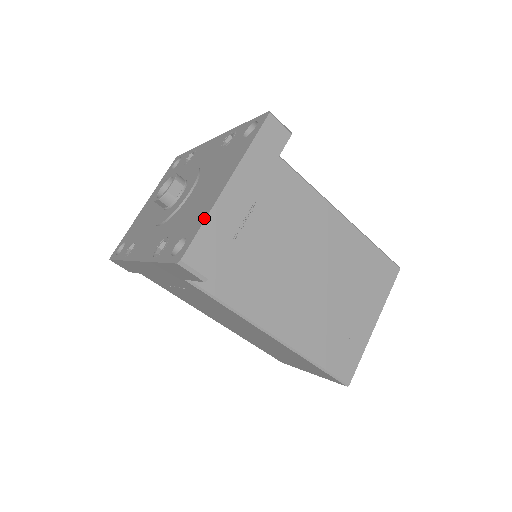
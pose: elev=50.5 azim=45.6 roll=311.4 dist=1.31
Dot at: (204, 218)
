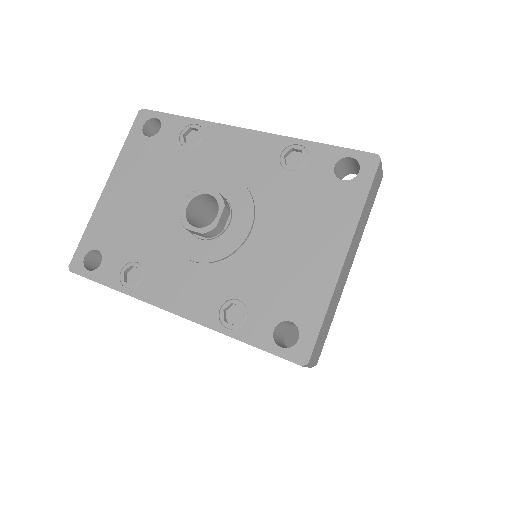
Dot at: (325, 306)
